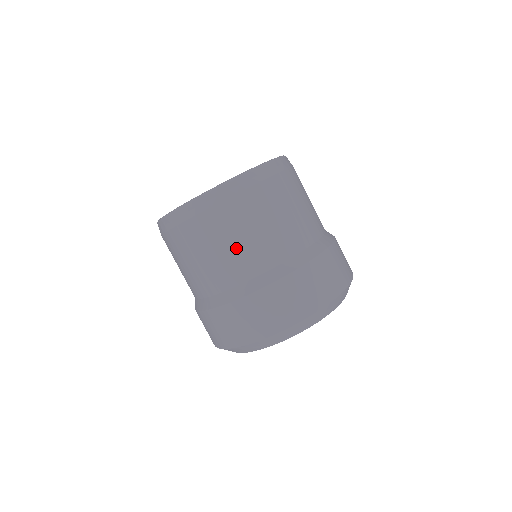
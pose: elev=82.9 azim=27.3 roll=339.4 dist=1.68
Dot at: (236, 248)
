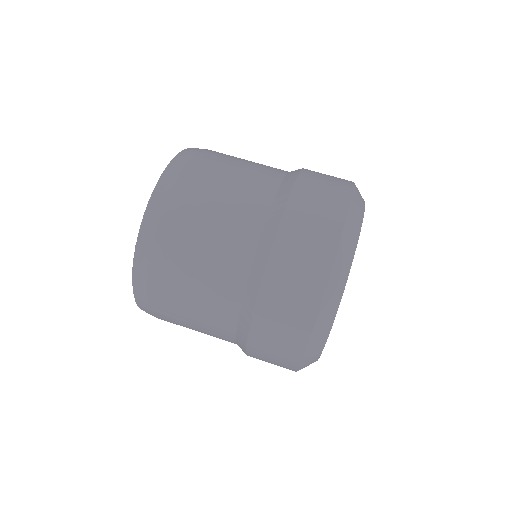
Dot at: (253, 162)
